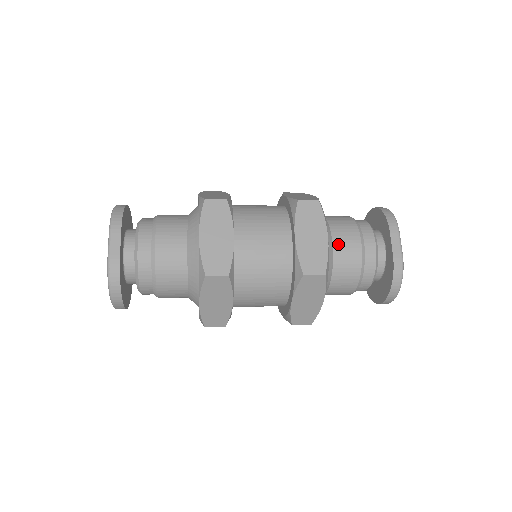
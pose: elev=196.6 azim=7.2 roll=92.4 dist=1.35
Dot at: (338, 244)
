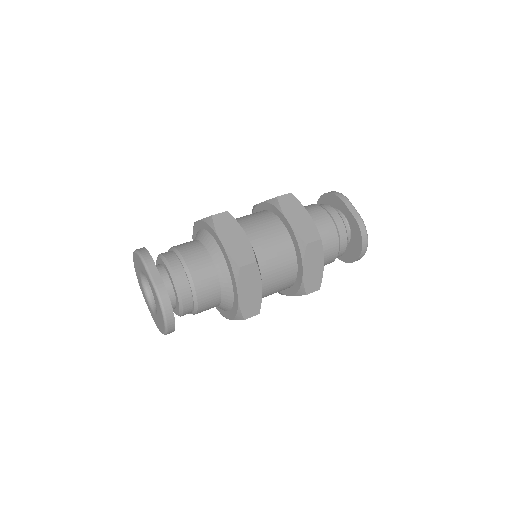
Dot at: (315, 221)
